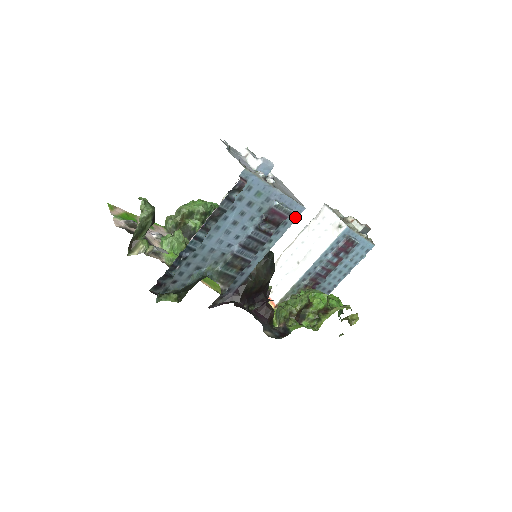
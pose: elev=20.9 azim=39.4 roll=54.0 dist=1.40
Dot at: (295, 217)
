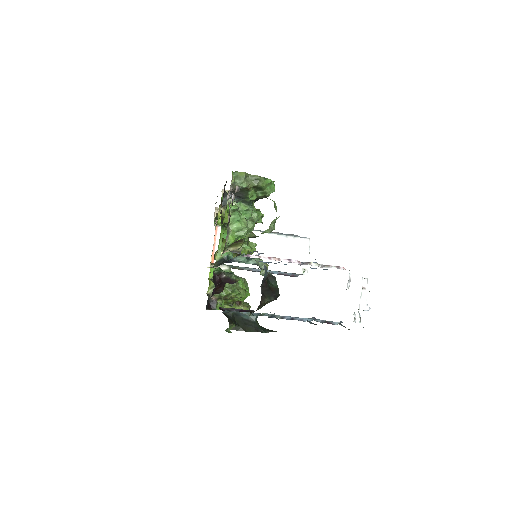
Dot at: occluded
